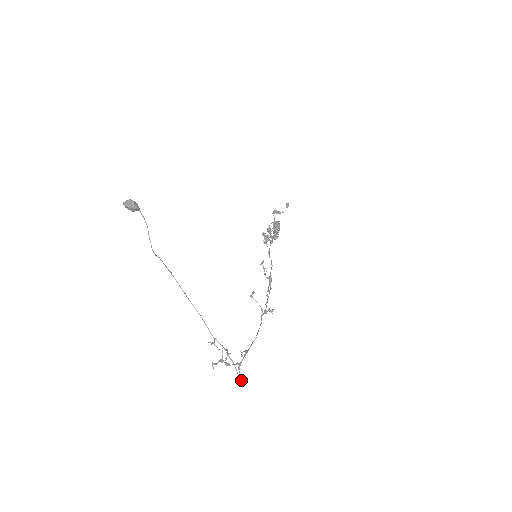
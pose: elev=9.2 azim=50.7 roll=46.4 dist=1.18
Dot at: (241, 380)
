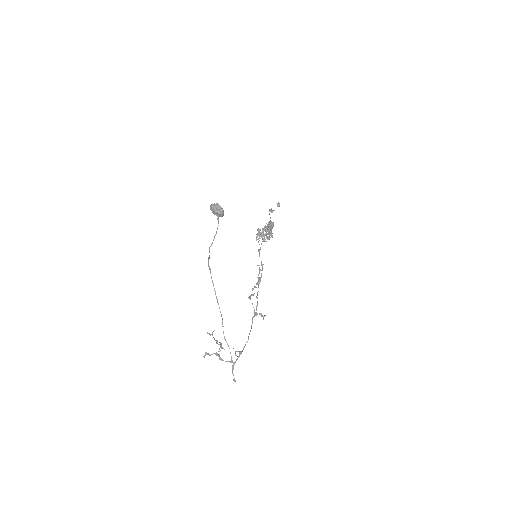
Dot at: (234, 379)
